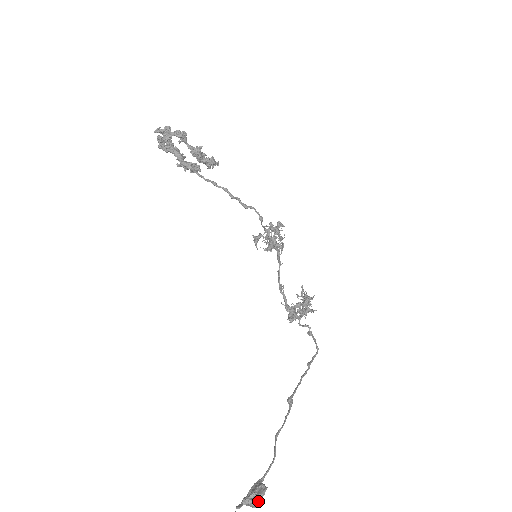
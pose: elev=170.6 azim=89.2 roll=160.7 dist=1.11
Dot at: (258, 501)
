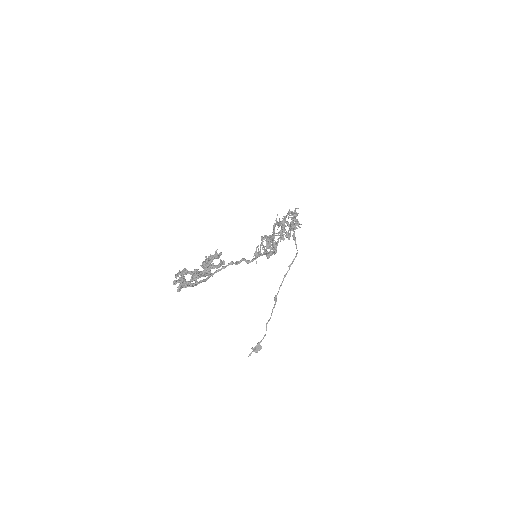
Dot at: (258, 350)
